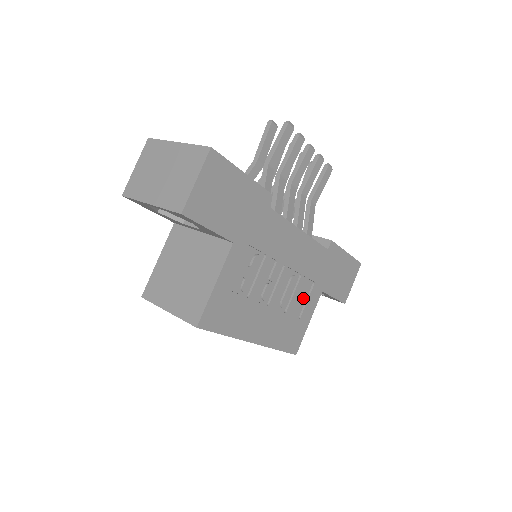
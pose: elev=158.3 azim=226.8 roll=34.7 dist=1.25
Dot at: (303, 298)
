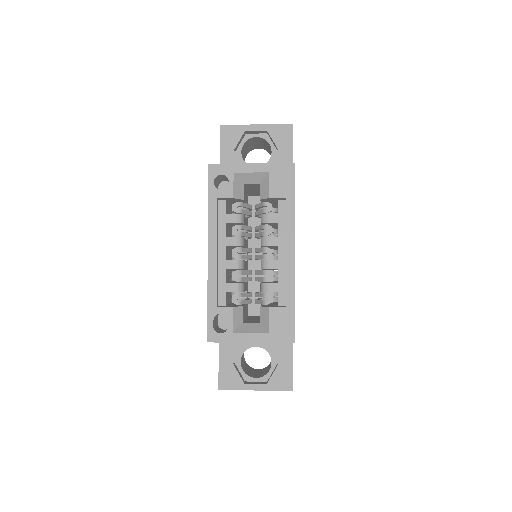
Dot at: occluded
